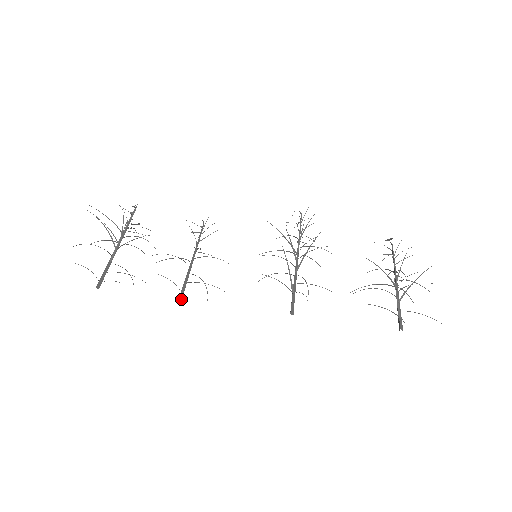
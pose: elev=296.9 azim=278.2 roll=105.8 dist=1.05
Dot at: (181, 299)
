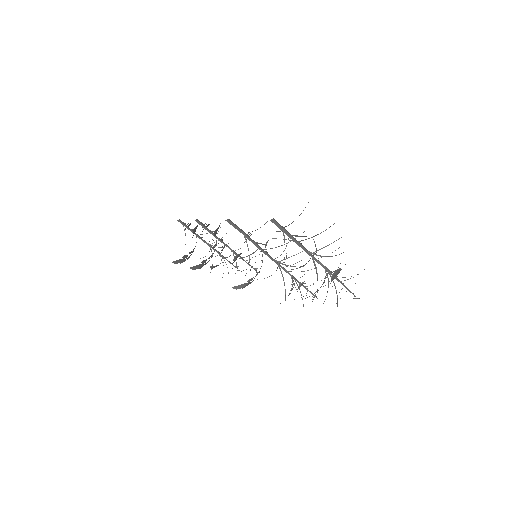
Dot at: (197, 220)
